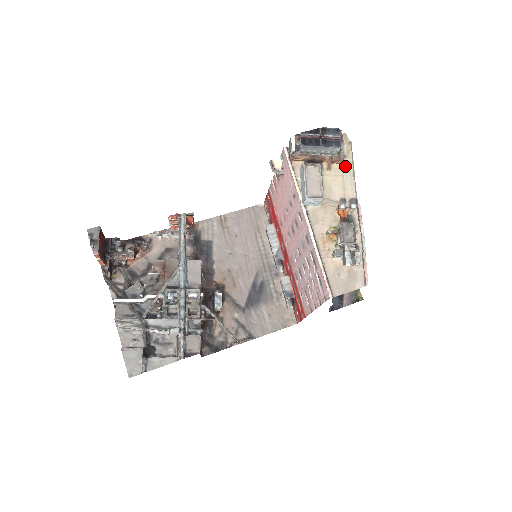
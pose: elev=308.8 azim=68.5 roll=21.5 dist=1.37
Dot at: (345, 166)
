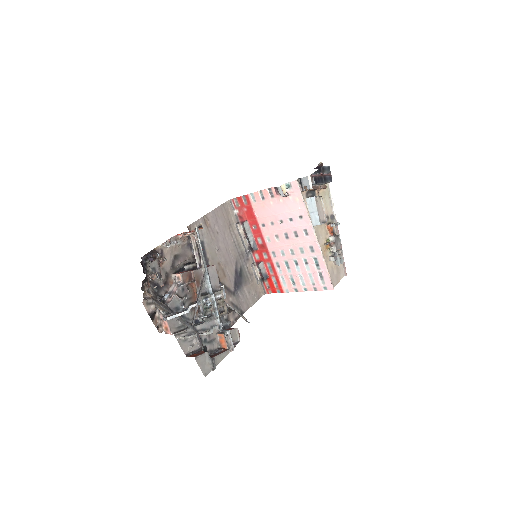
Dot at: (325, 190)
